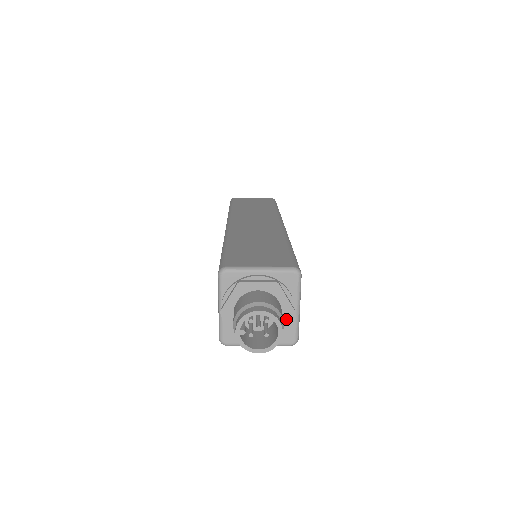
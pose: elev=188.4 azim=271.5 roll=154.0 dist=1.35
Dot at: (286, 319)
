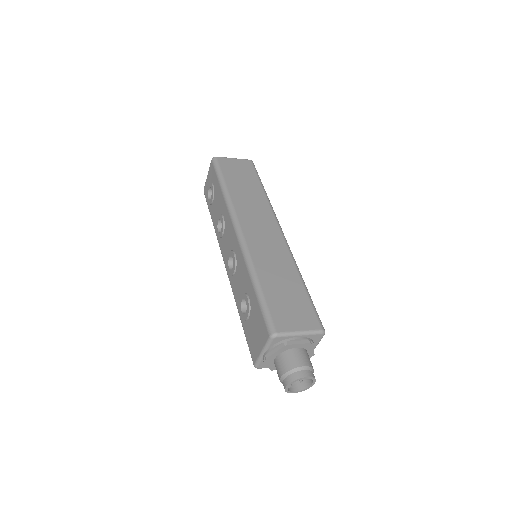
Dot at: occluded
